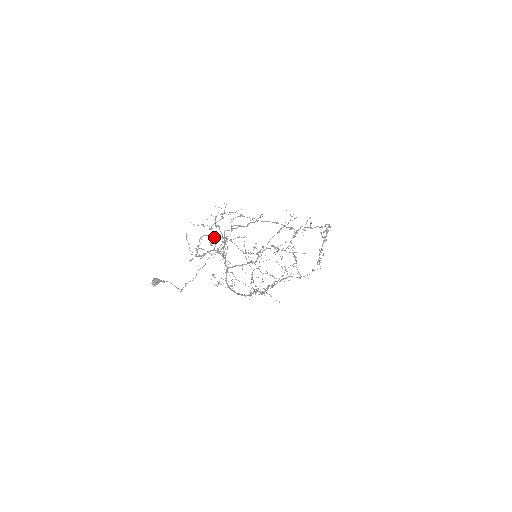
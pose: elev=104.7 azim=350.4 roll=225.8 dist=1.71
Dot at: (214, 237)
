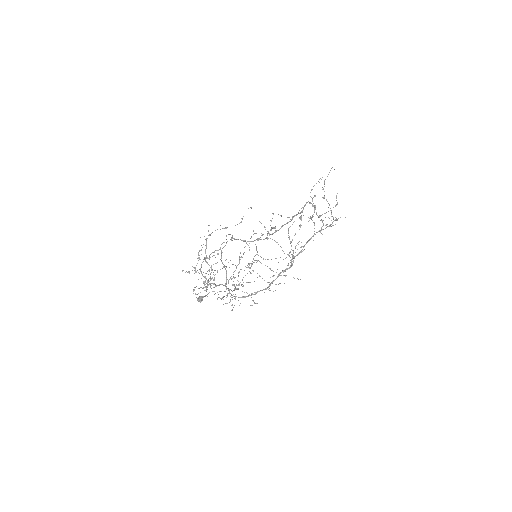
Dot at: (203, 276)
